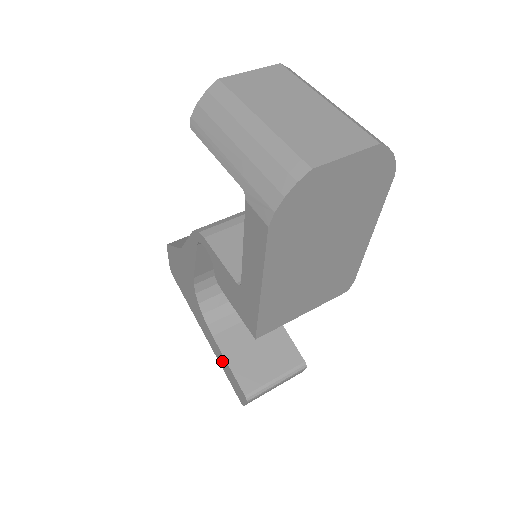
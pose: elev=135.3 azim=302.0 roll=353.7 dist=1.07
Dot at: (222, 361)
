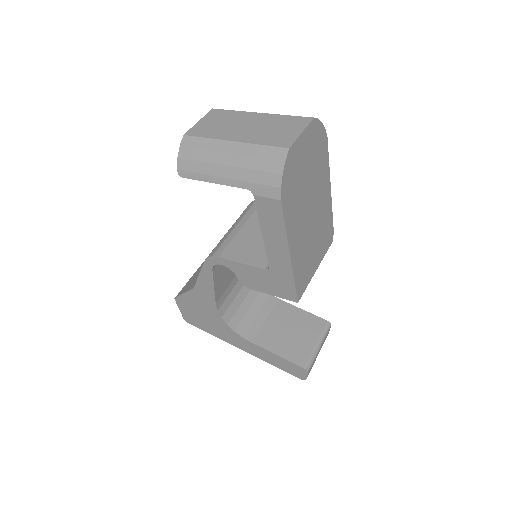
Dot at: (270, 358)
